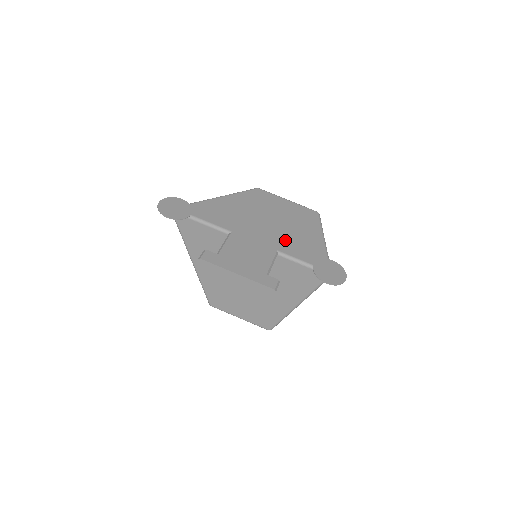
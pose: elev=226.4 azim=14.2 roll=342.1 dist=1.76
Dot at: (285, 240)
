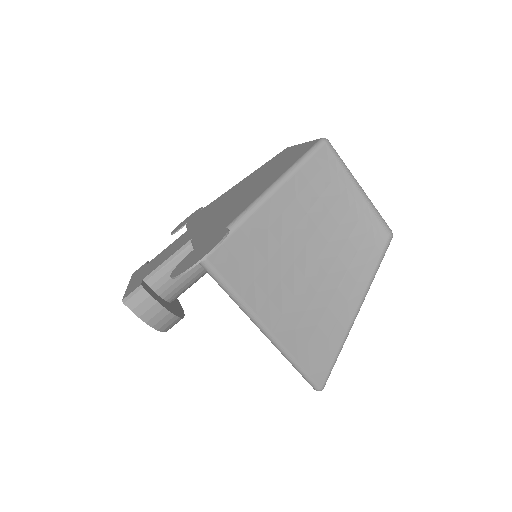
Dot at: (218, 217)
